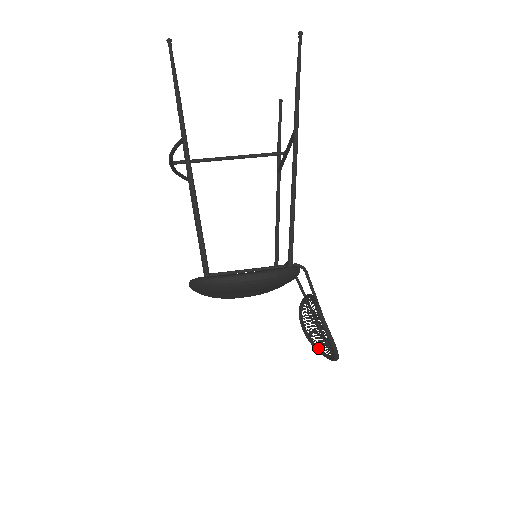
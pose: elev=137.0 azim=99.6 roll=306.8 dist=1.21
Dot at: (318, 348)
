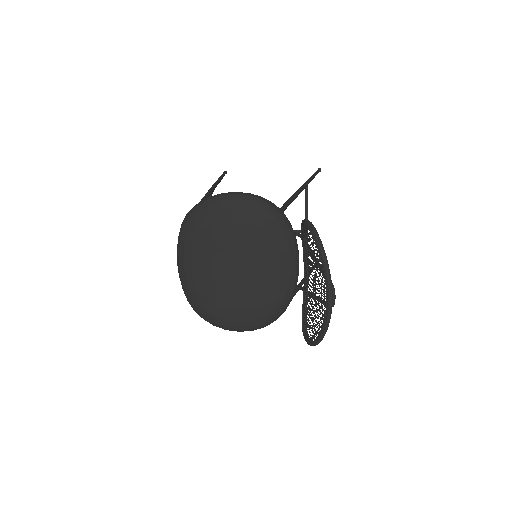
Dot at: (320, 334)
